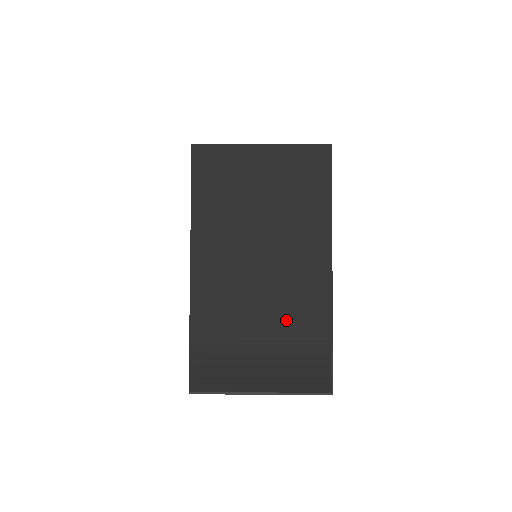
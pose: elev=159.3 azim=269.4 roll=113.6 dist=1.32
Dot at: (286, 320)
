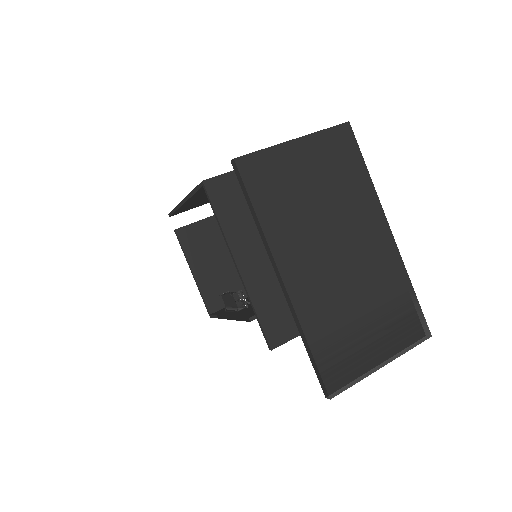
Dot at: (377, 292)
